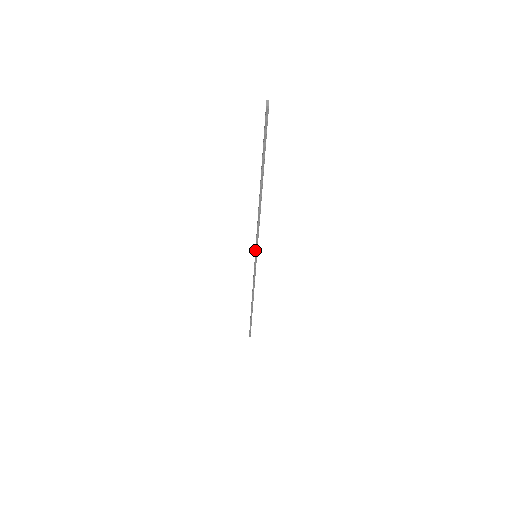
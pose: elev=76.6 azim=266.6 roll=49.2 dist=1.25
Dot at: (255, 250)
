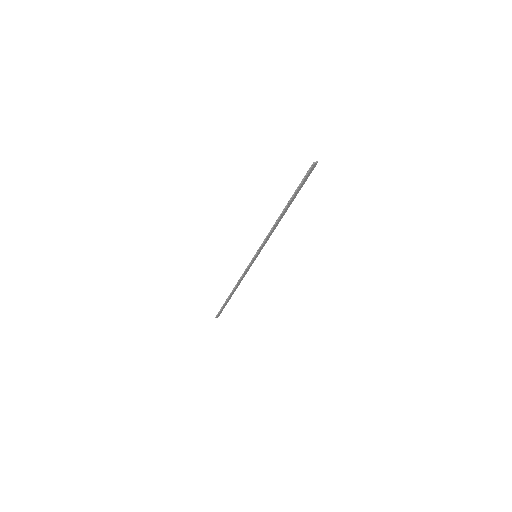
Dot at: (258, 250)
